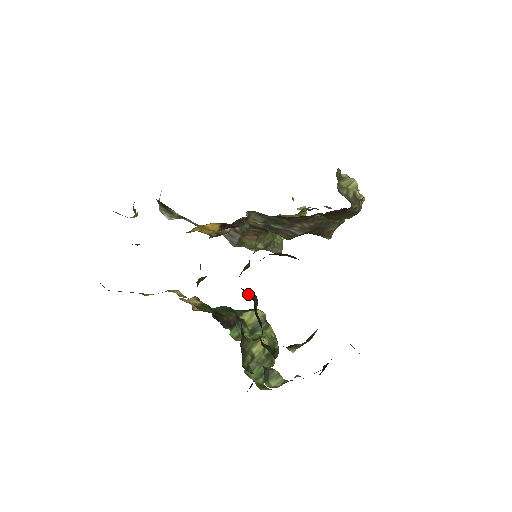
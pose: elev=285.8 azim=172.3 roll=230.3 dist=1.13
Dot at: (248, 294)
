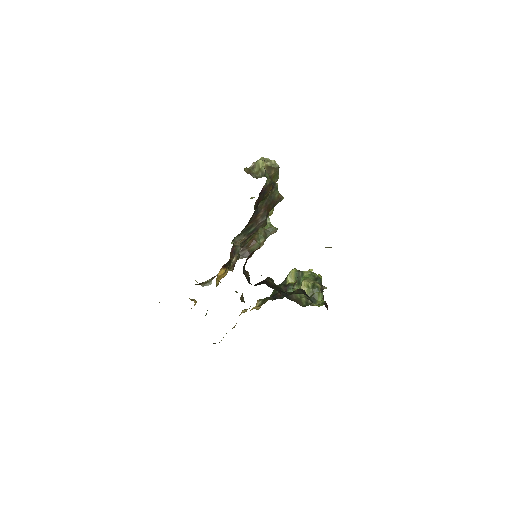
Dot at: (261, 283)
